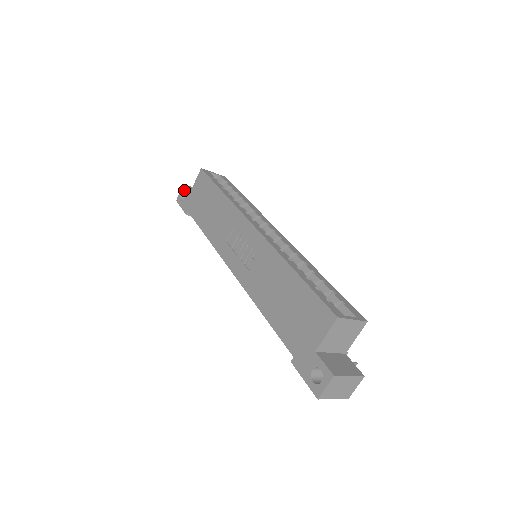
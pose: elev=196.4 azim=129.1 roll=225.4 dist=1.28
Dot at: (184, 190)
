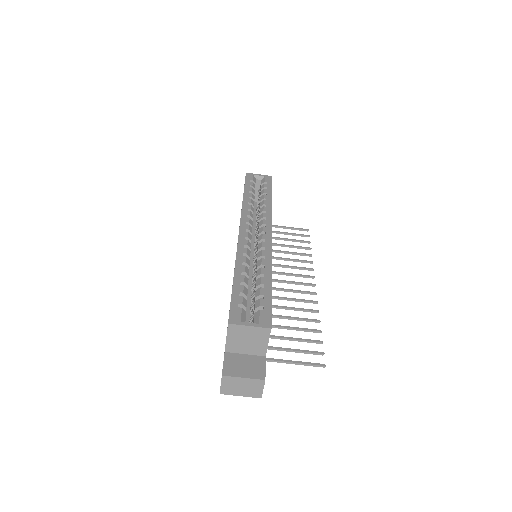
Dot at: occluded
